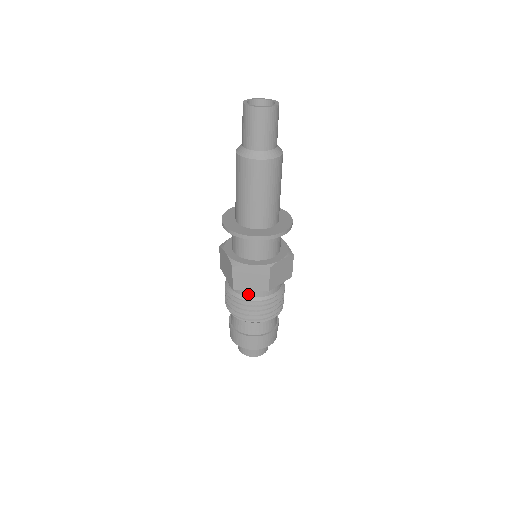
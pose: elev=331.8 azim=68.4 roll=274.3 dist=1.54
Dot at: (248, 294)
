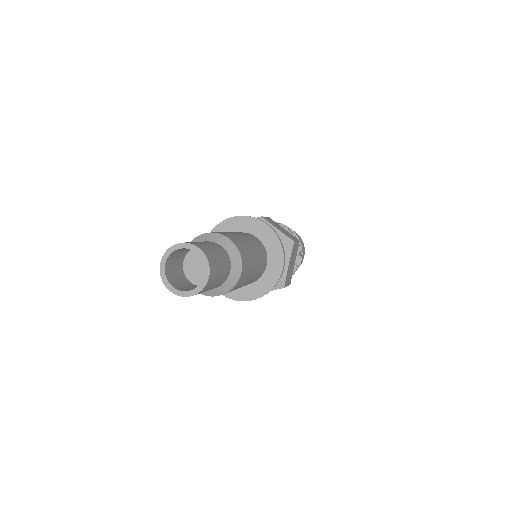
Dot at: occluded
